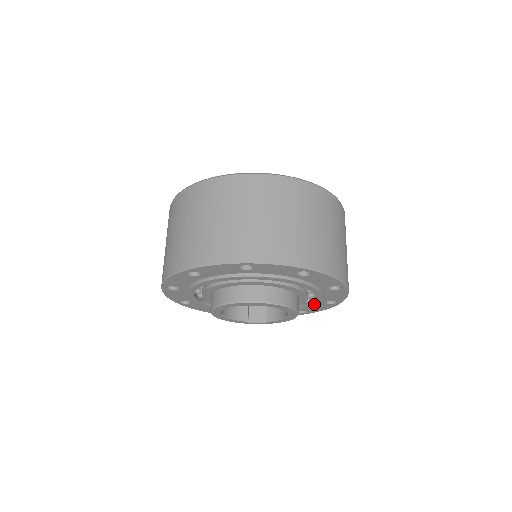
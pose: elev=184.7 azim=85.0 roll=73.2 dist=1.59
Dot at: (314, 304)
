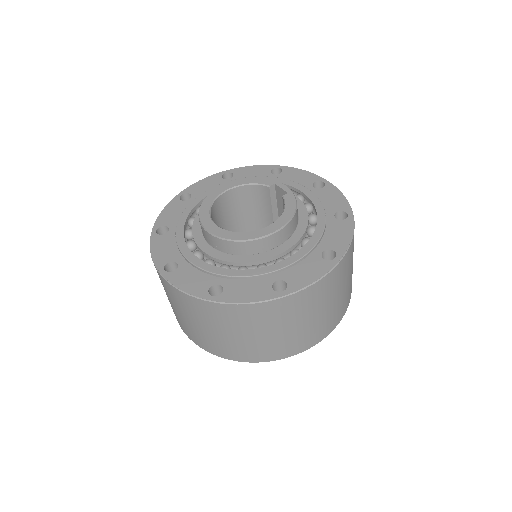
Dot at: occluded
